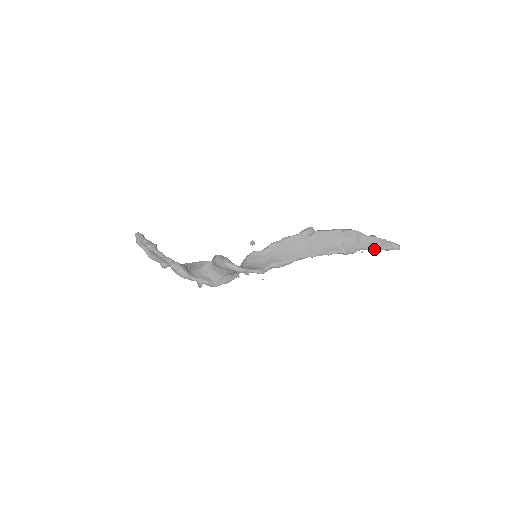
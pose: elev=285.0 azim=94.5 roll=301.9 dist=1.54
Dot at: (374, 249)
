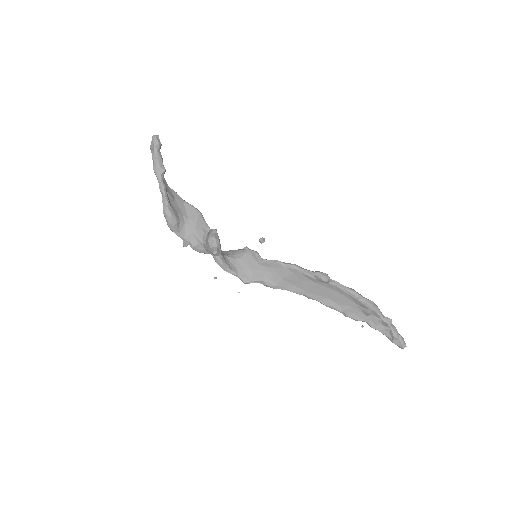
Dot at: (378, 330)
